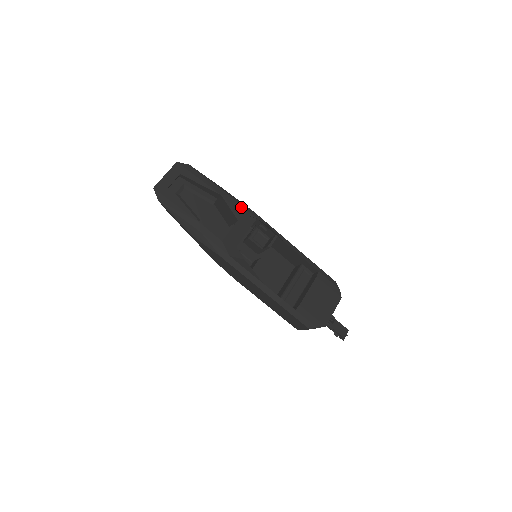
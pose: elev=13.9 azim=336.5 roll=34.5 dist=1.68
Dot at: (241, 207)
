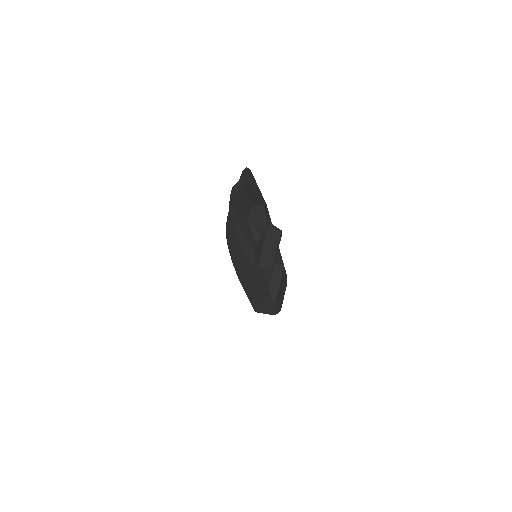
Dot at: (269, 215)
